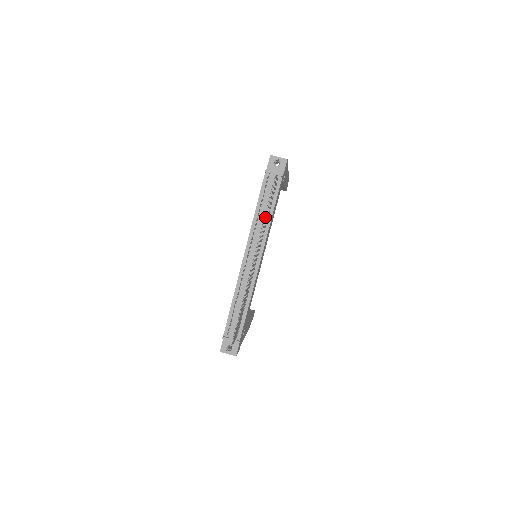
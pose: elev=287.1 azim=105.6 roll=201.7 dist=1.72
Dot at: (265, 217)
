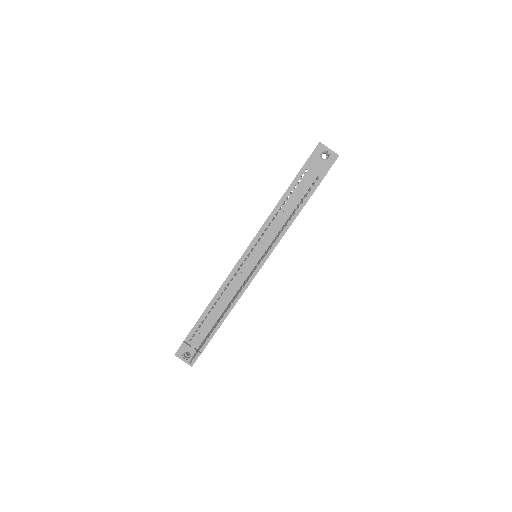
Dot at: (284, 219)
